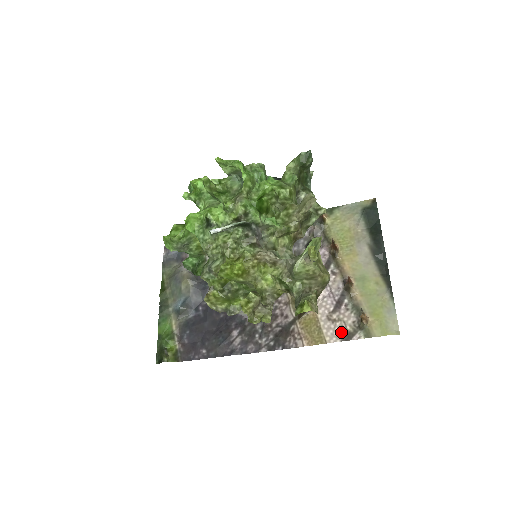
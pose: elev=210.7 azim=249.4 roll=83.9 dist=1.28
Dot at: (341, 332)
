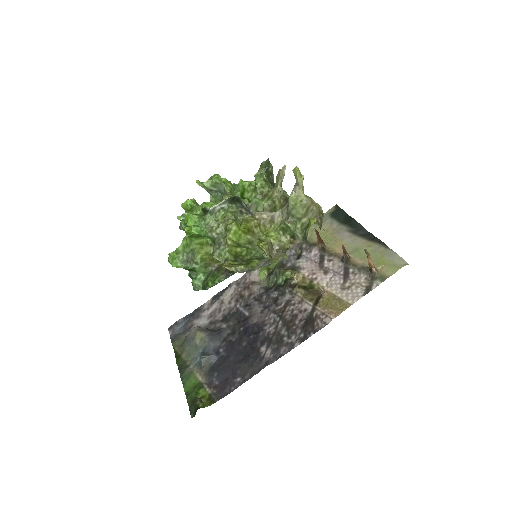
Dot at: (359, 291)
